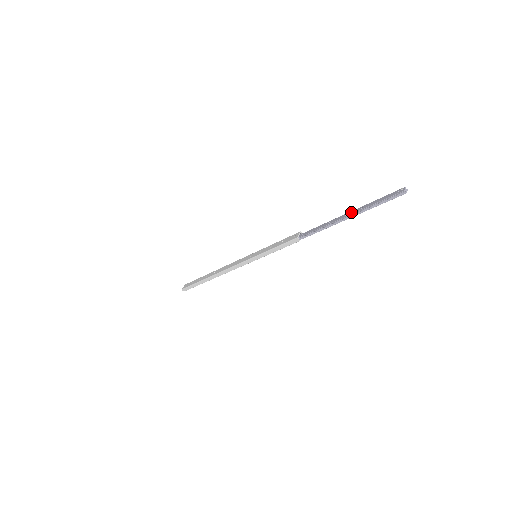
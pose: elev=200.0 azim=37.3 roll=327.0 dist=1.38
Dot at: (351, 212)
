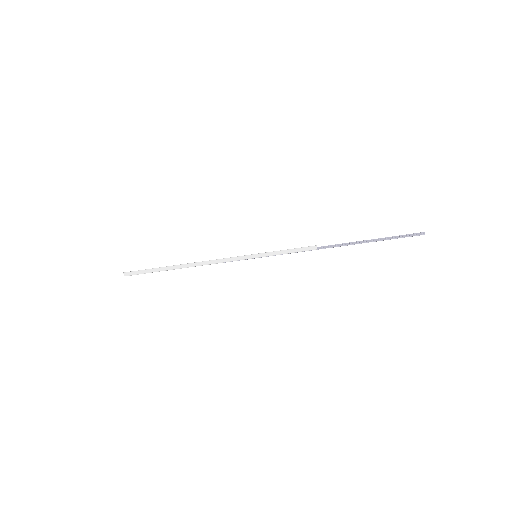
Dot at: occluded
